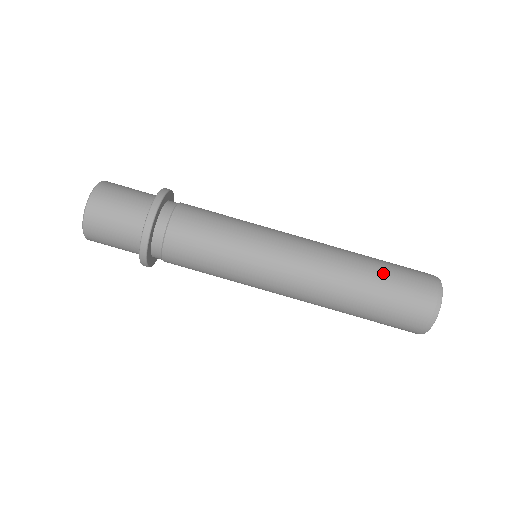
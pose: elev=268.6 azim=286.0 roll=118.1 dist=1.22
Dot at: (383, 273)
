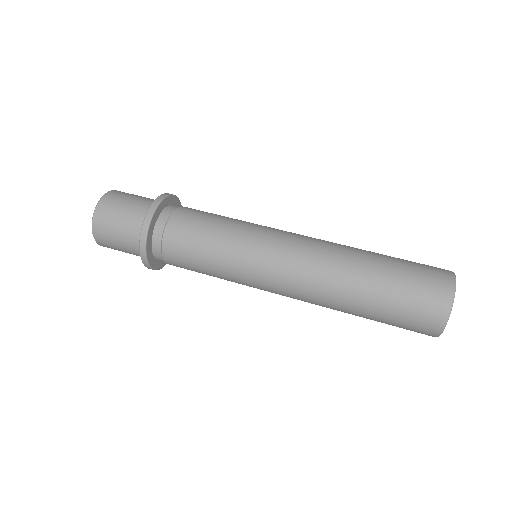
Dot at: occluded
